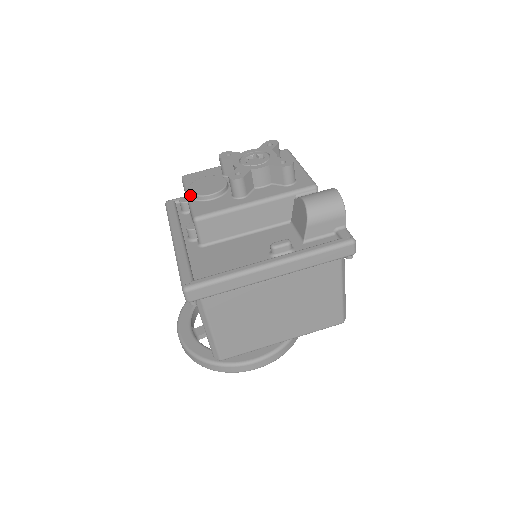
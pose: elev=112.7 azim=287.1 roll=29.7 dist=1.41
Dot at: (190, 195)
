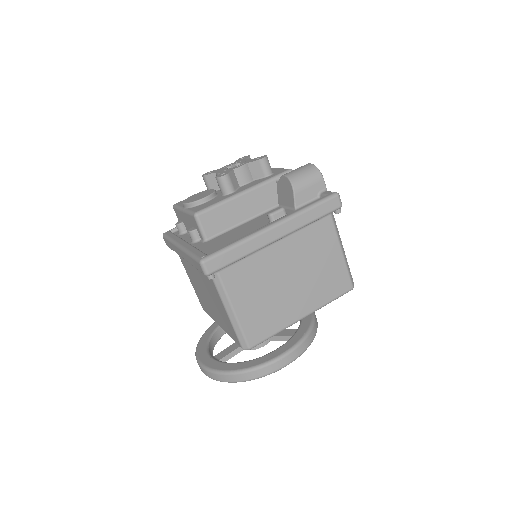
Dot at: (185, 206)
